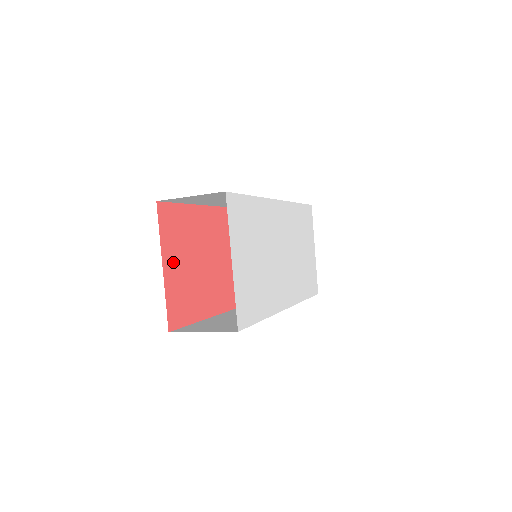
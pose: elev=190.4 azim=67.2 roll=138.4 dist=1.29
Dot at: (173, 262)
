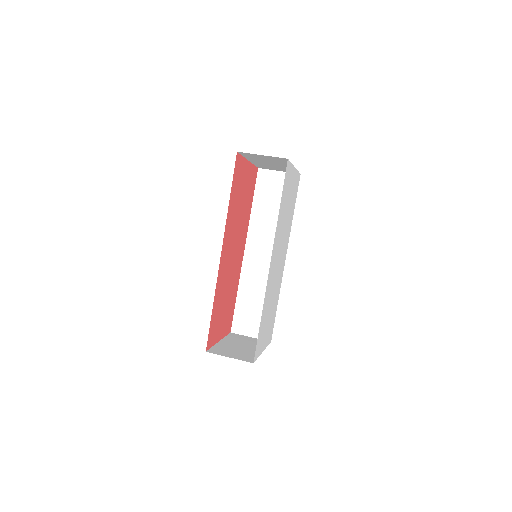
Dot at: (220, 330)
